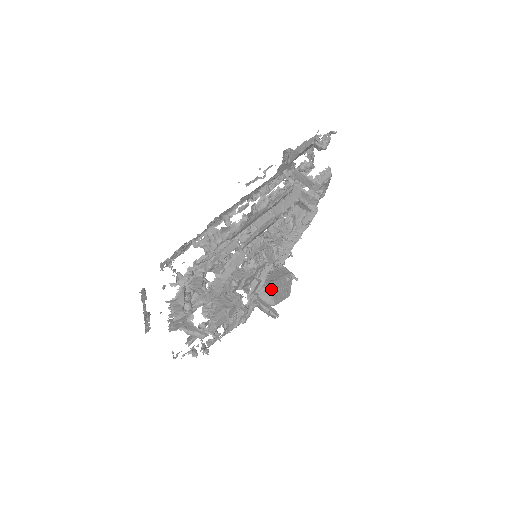
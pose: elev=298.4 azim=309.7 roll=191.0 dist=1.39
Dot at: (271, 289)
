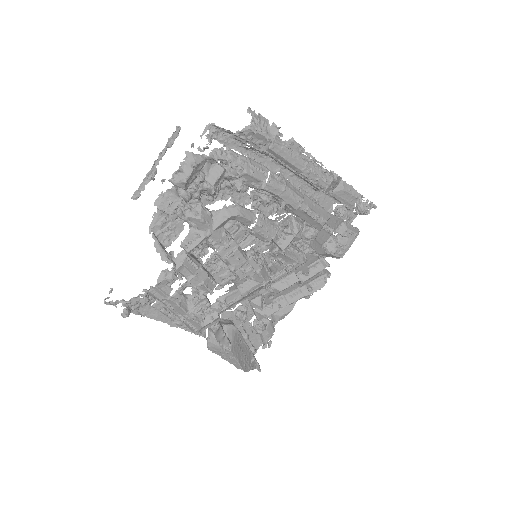
Dot at: (237, 335)
